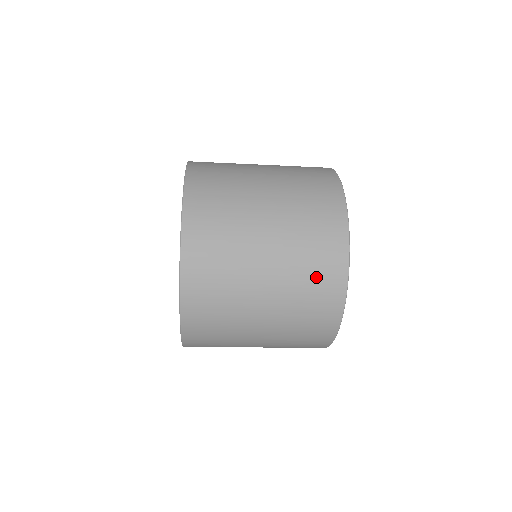
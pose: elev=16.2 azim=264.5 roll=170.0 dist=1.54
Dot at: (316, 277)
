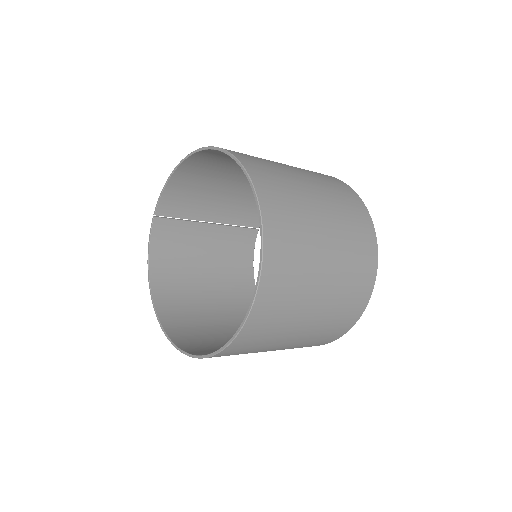
Dot at: (337, 325)
